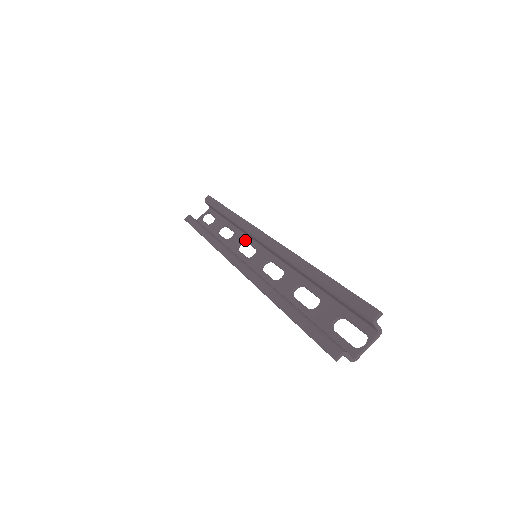
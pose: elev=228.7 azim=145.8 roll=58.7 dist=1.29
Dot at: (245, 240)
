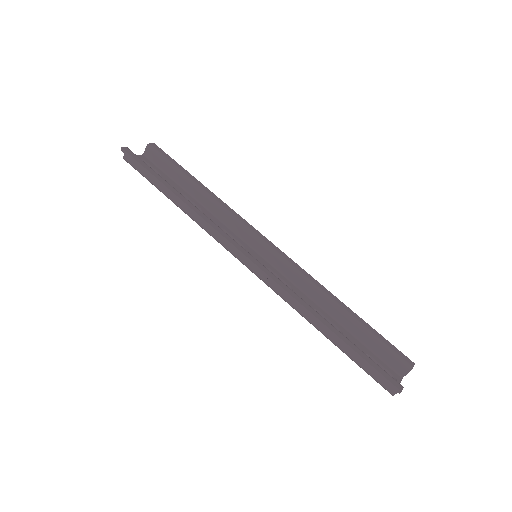
Dot at: (225, 228)
